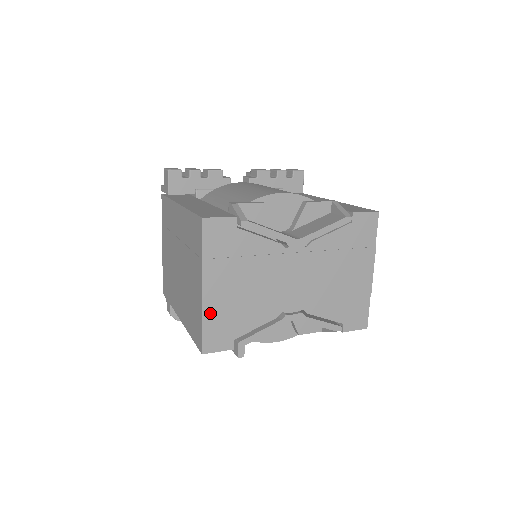
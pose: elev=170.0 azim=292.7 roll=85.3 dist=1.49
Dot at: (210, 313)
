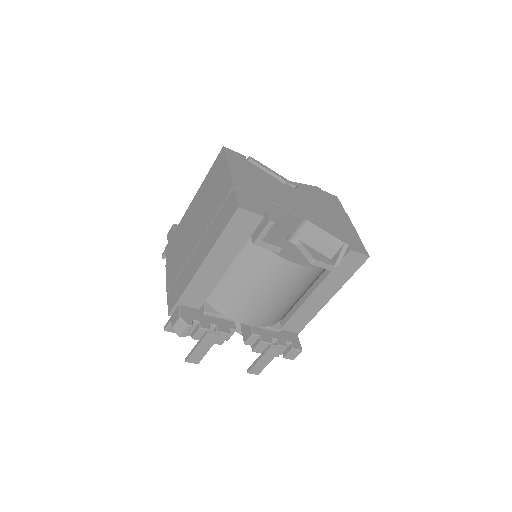
Dot at: (239, 188)
